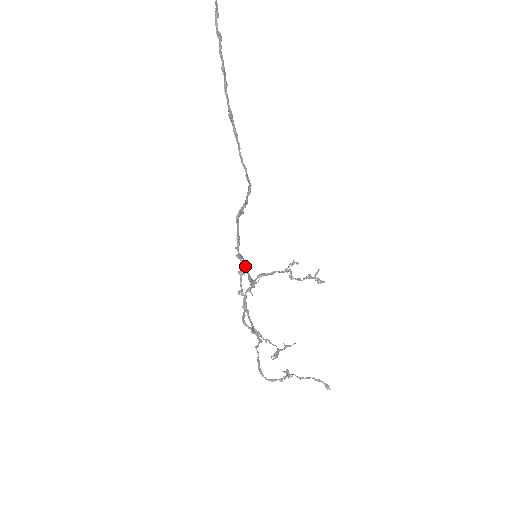
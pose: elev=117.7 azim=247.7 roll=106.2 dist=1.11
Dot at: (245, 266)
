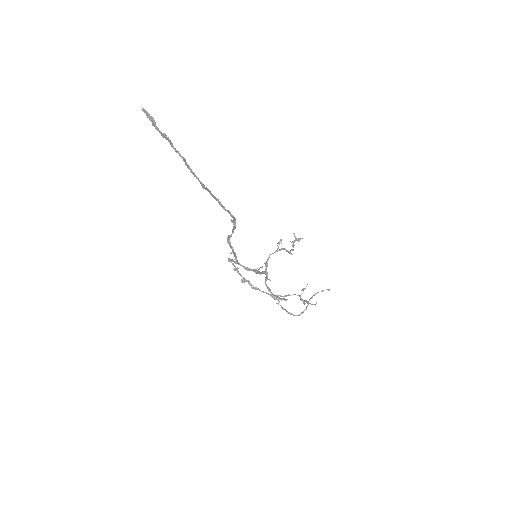
Dot at: occluded
